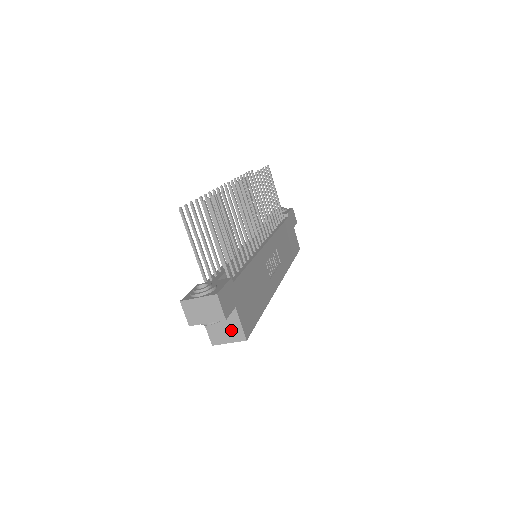
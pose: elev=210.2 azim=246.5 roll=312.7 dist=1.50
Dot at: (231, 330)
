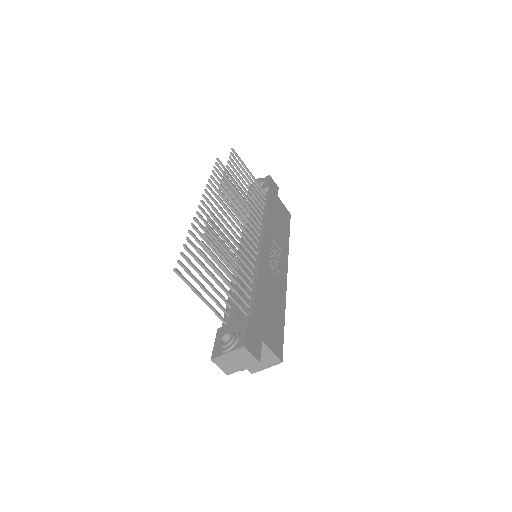
Dot at: (265, 359)
